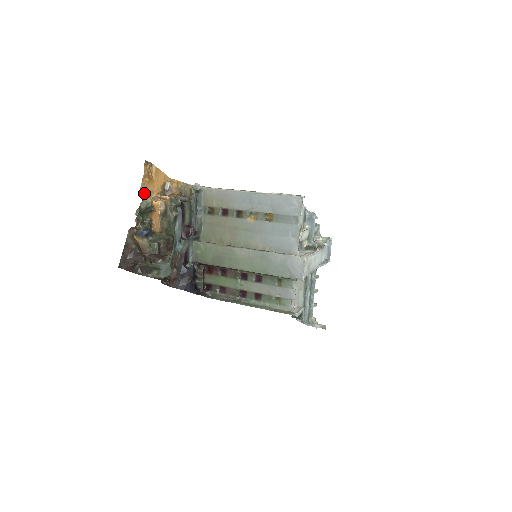
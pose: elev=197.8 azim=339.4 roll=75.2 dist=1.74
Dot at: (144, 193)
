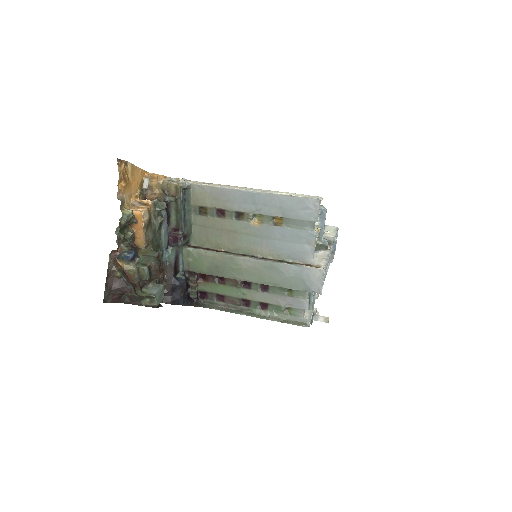
Dot at: (121, 202)
